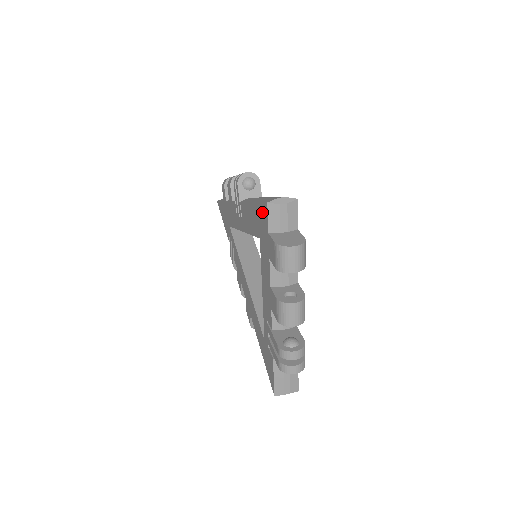
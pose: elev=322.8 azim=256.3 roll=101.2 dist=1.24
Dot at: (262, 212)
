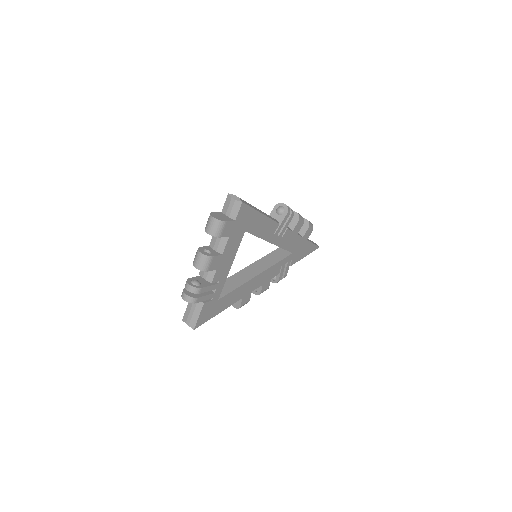
Dot at: occluded
